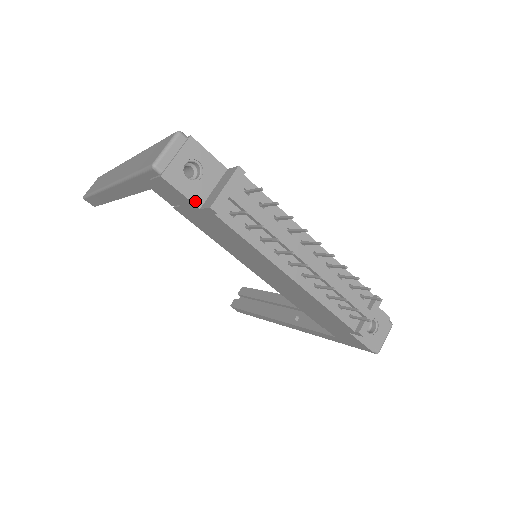
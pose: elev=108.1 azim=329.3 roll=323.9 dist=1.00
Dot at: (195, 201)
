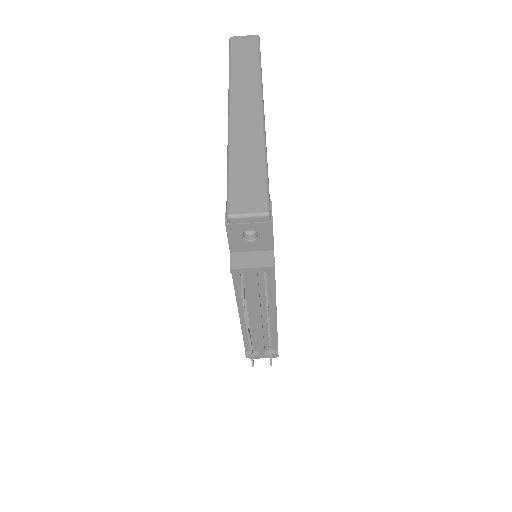
Dot at: (232, 248)
